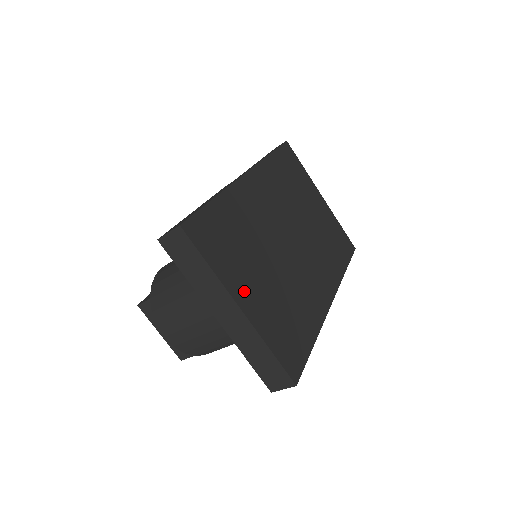
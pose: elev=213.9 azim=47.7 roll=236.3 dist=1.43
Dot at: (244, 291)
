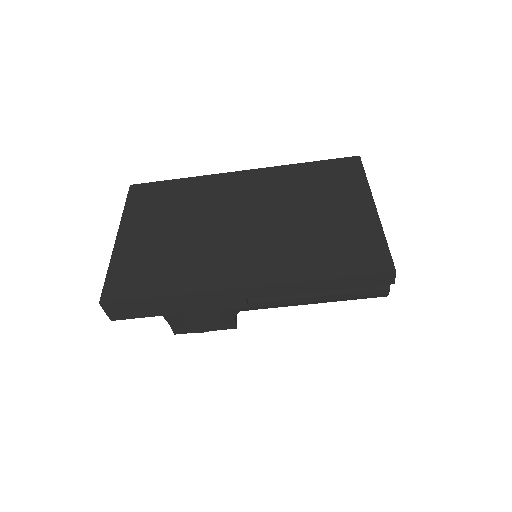
Dot at: (134, 230)
